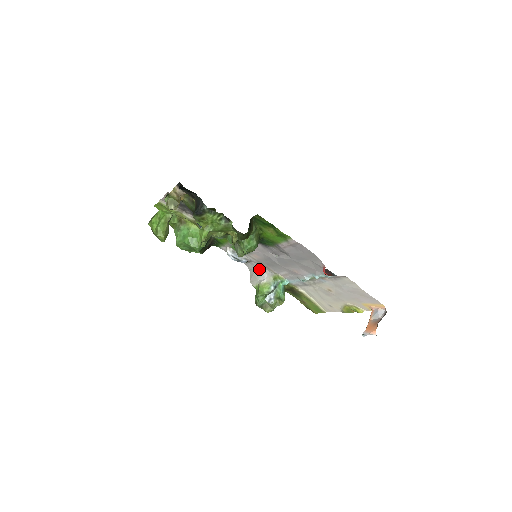
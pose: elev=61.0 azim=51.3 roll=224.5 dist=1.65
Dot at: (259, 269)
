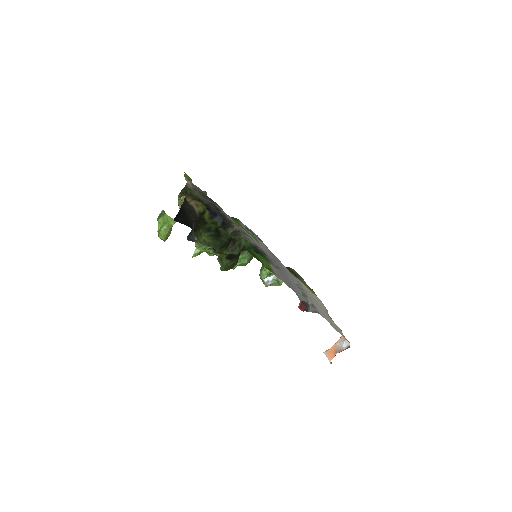
Dot at: occluded
